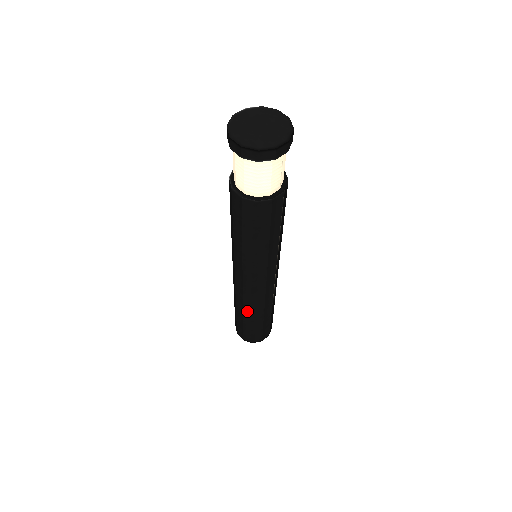
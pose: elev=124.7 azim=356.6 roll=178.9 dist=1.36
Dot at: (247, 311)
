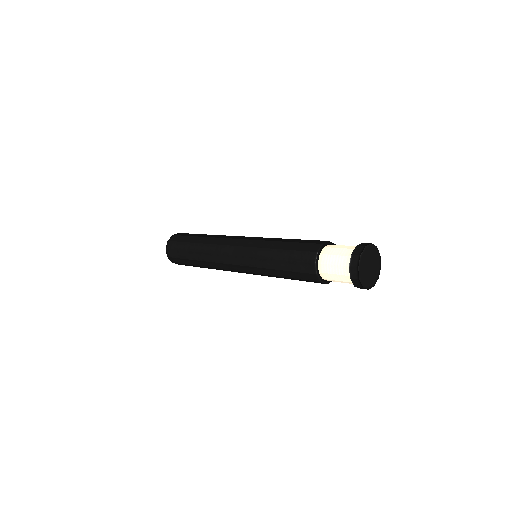
Dot at: (205, 263)
